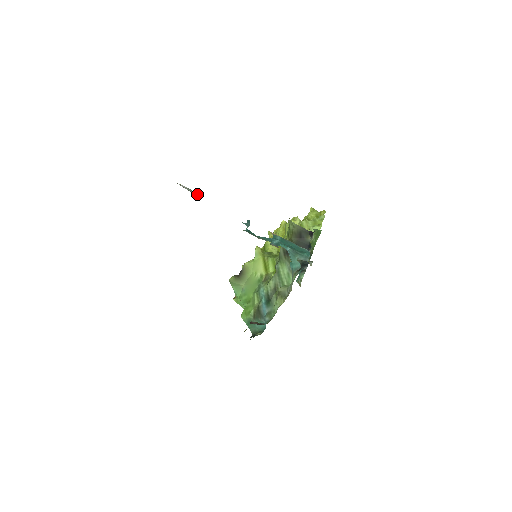
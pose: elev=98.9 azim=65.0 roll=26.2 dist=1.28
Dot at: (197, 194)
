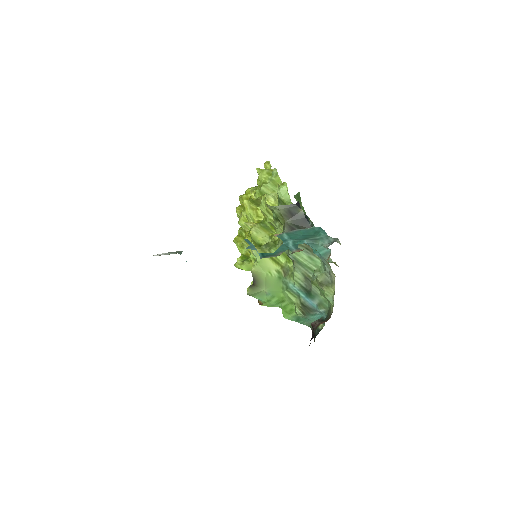
Dot at: (180, 252)
